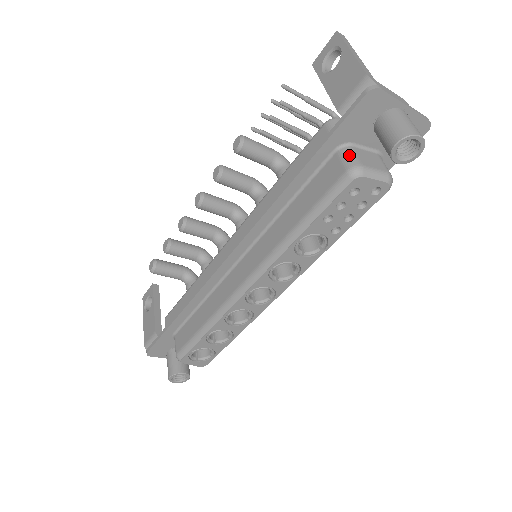
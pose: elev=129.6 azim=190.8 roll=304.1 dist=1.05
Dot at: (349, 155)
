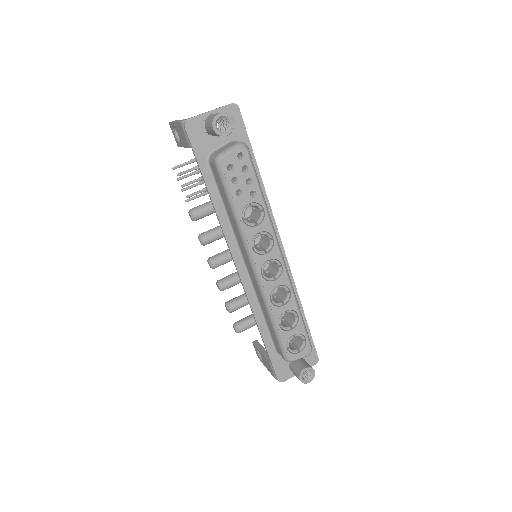
Dot at: (212, 157)
